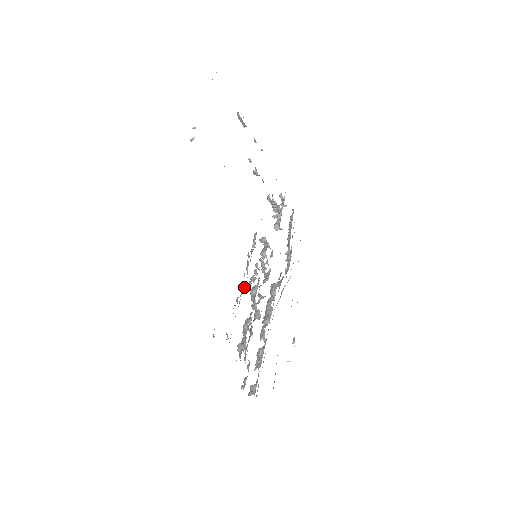
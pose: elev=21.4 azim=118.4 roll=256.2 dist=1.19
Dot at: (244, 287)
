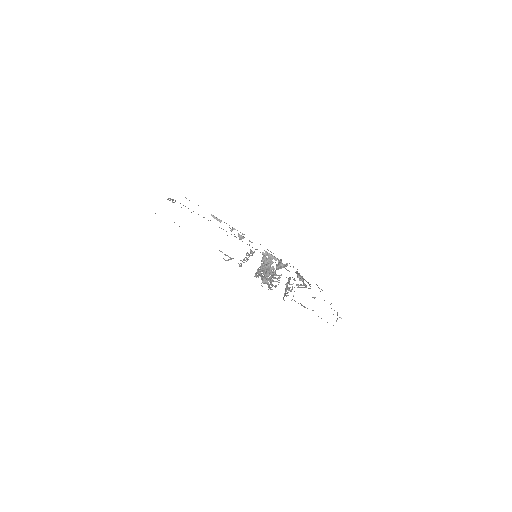
Dot at: occluded
